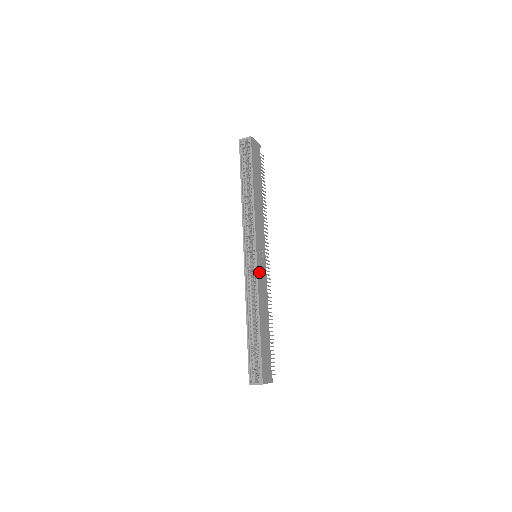
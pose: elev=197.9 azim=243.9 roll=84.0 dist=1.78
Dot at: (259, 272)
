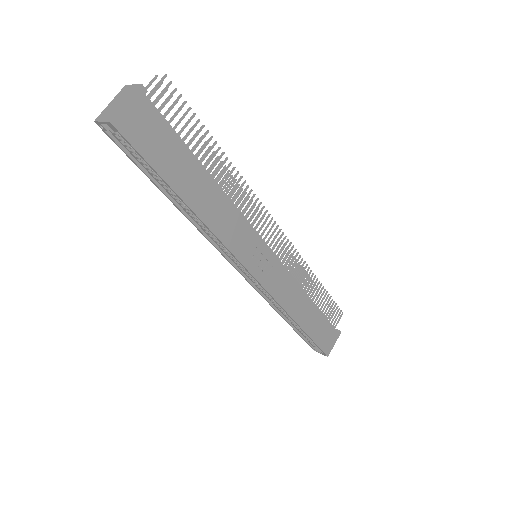
Dot at: (270, 286)
